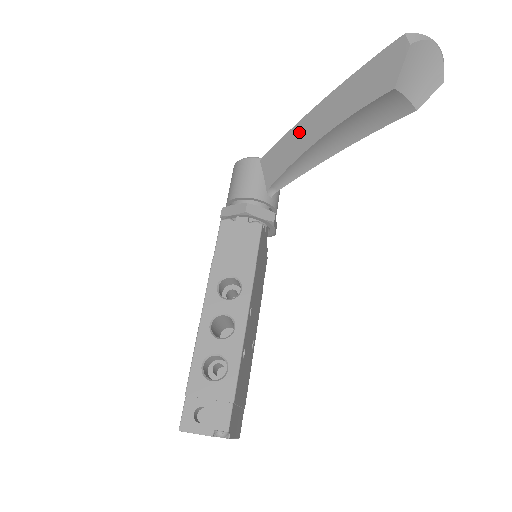
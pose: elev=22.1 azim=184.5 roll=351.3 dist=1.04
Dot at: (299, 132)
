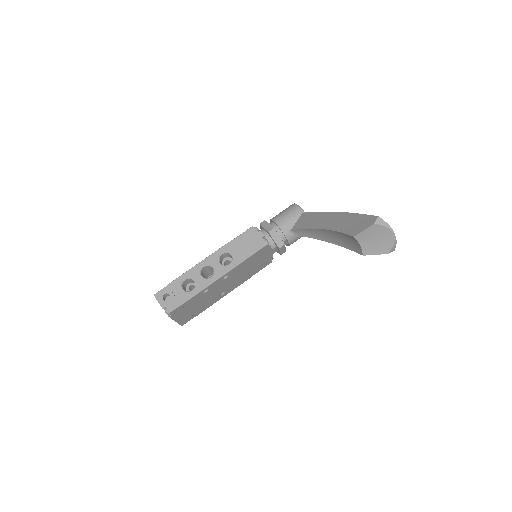
Dot at: (321, 217)
